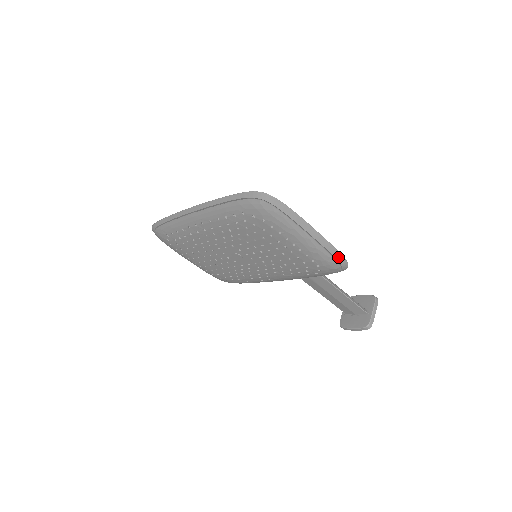
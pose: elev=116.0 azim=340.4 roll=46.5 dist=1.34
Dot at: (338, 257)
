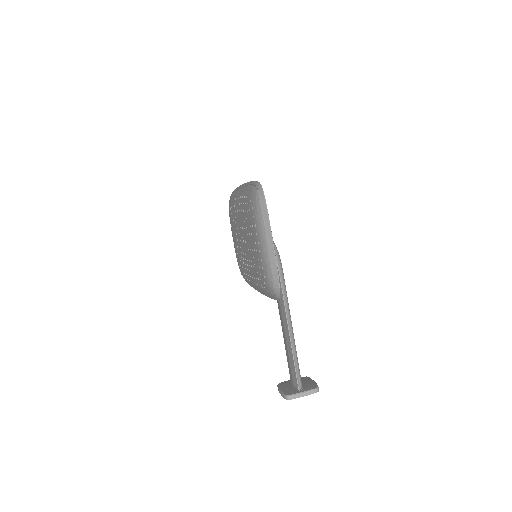
Dot at: (276, 278)
